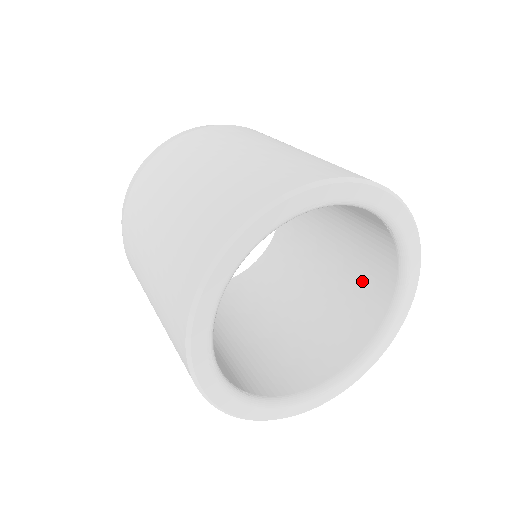
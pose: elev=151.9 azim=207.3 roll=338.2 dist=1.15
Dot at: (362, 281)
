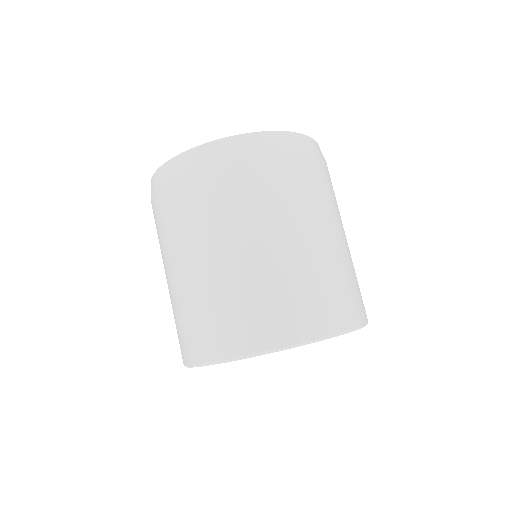
Dot at: occluded
